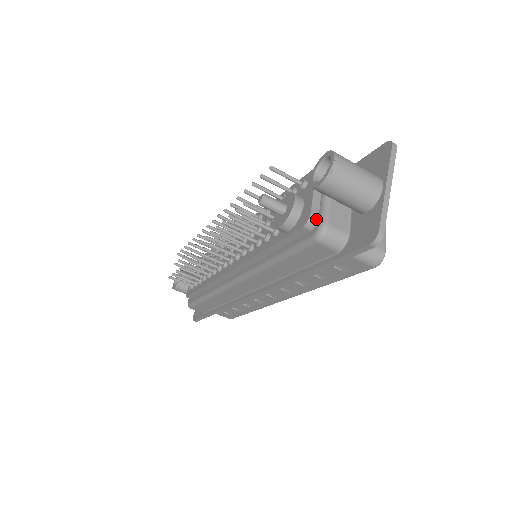
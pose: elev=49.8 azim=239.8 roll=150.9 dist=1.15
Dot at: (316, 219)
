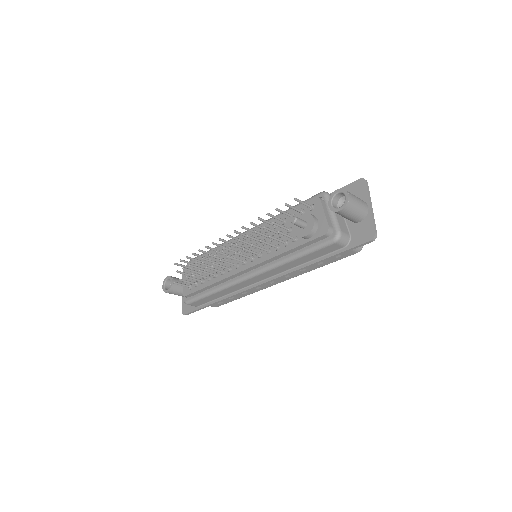
Dot at: (331, 229)
